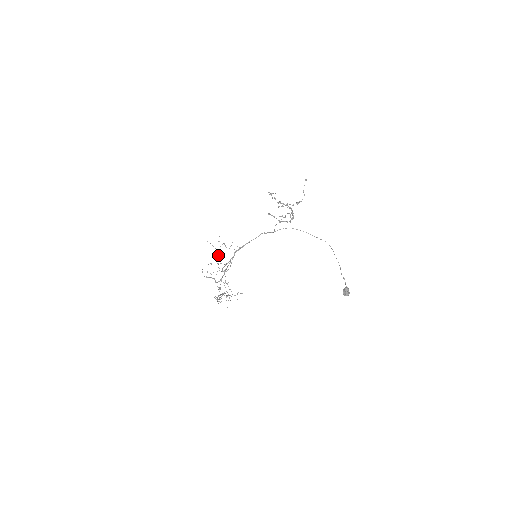
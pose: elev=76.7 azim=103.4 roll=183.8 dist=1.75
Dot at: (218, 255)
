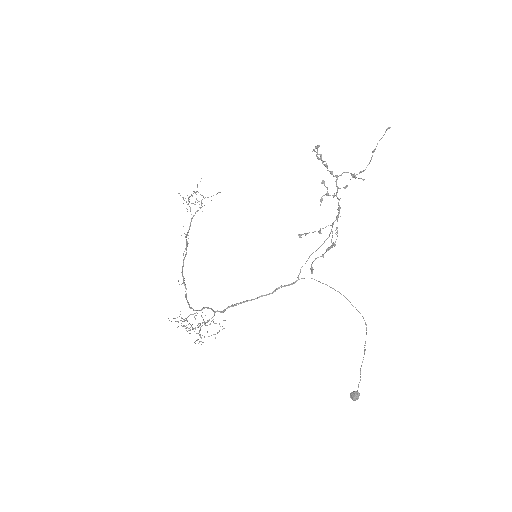
Dot at: (198, 324)
